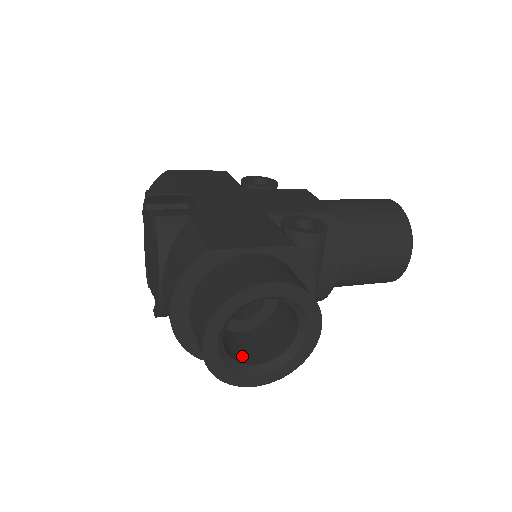
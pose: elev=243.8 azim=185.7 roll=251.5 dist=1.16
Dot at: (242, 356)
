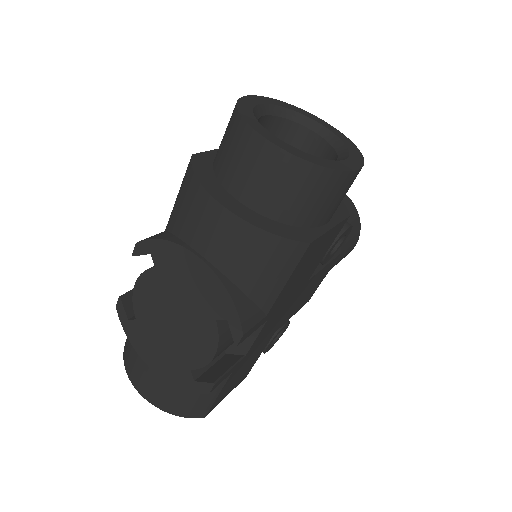
Dot at: occluded
